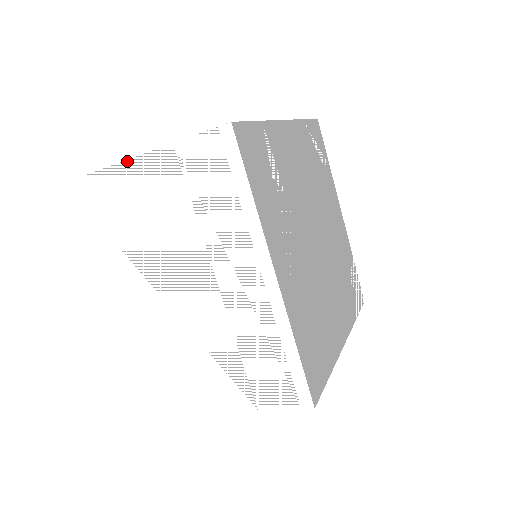
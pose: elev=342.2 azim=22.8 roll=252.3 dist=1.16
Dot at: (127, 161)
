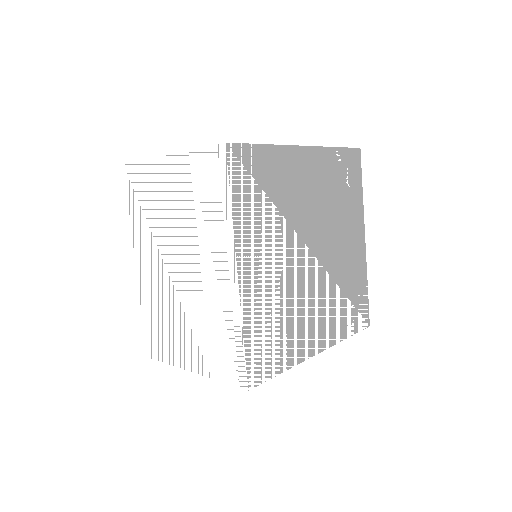
Dot at: (161, 158)
